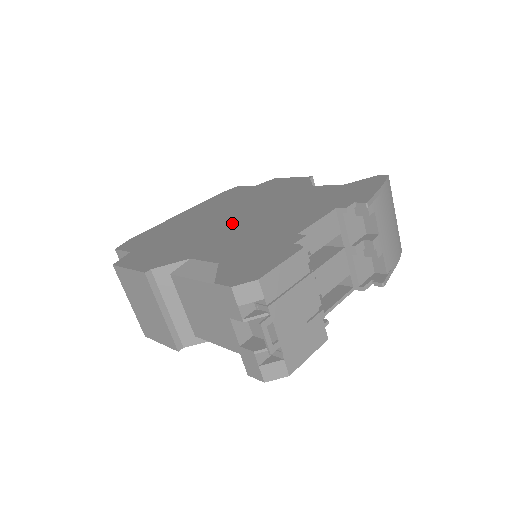
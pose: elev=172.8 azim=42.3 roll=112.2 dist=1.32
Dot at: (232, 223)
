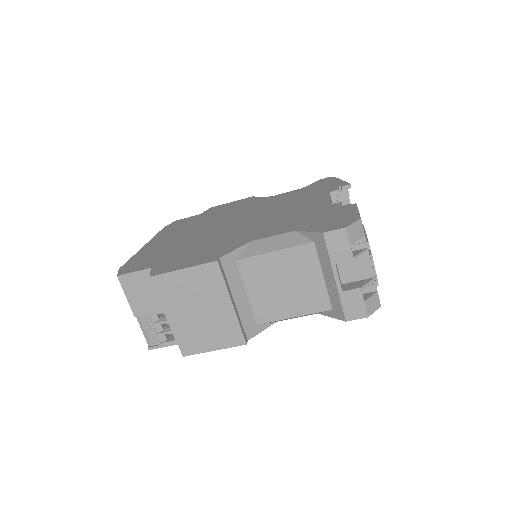
Dot at: (240, 224)
